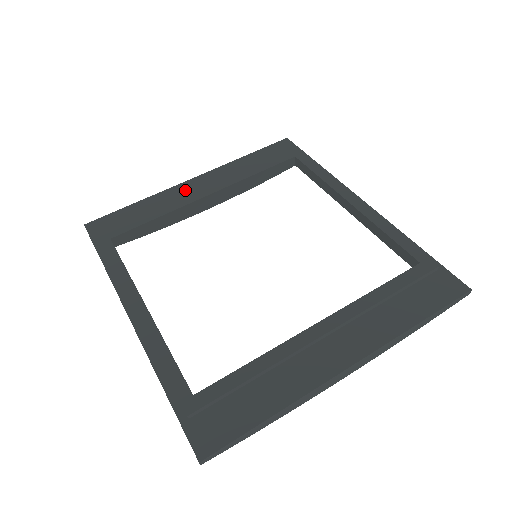
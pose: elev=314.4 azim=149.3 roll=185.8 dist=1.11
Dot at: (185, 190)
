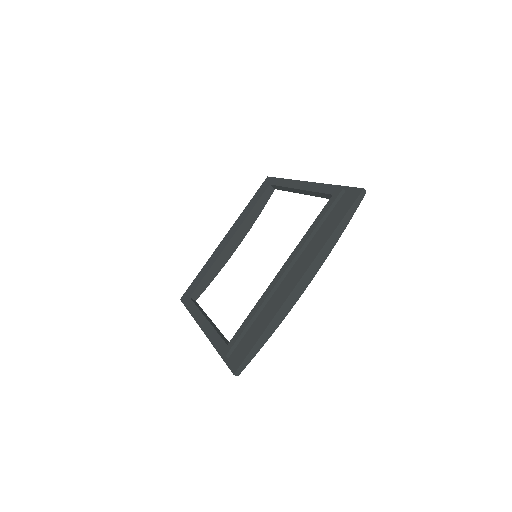
Dot at: (221, 247)
